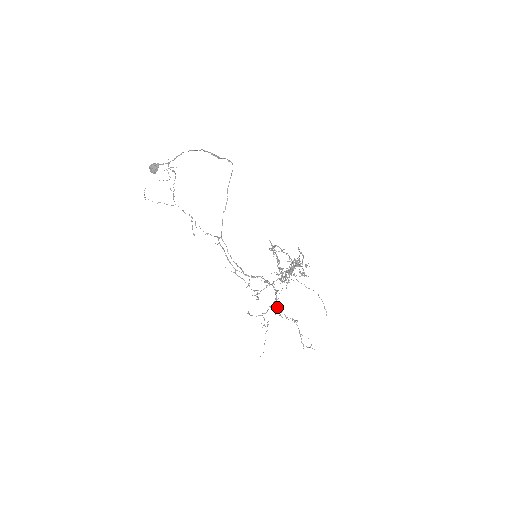
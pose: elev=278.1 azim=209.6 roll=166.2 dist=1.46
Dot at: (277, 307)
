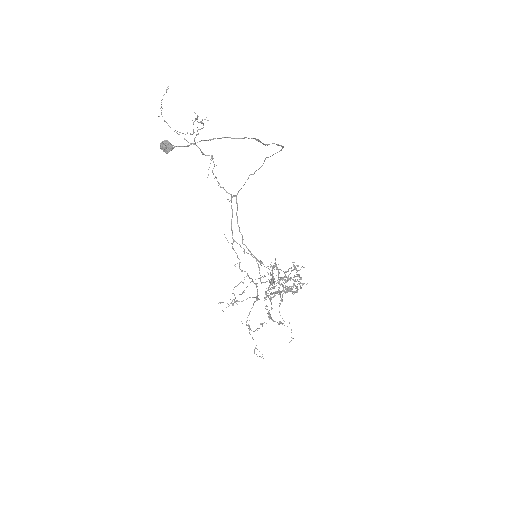
Dot at: (247, 320)
